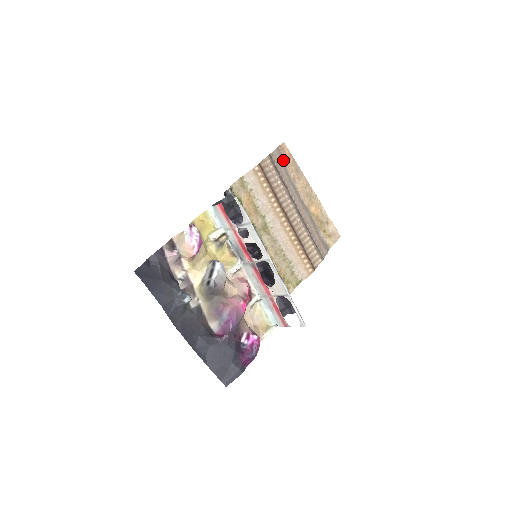
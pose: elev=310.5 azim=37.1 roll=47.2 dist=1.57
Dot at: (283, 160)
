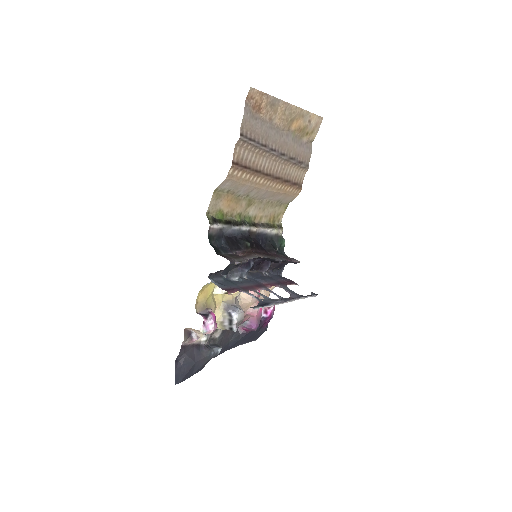
Dot at: (254, 112)
